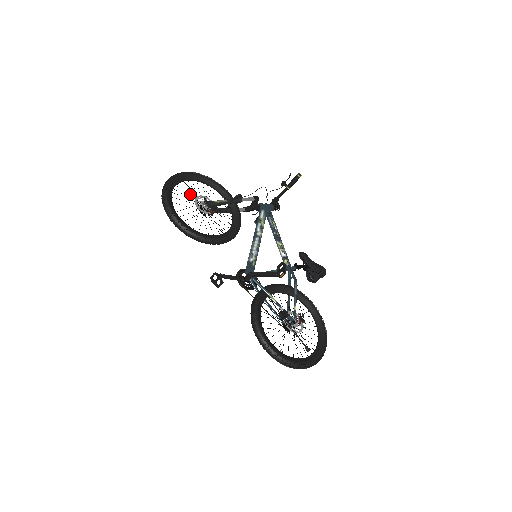
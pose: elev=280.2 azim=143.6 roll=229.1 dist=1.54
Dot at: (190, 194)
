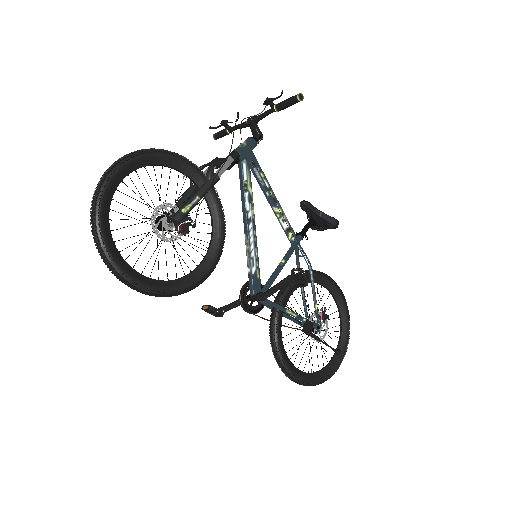
Dot at: occluded
